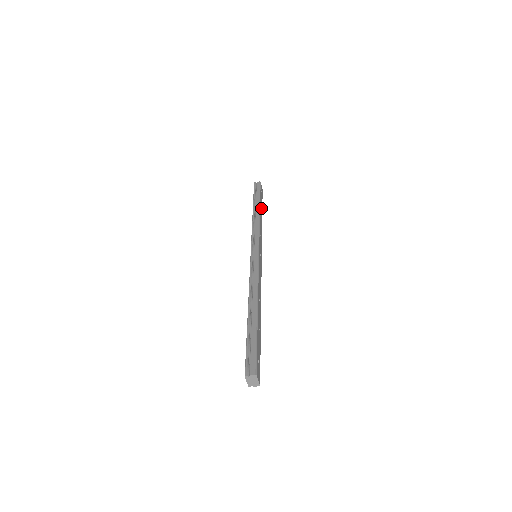
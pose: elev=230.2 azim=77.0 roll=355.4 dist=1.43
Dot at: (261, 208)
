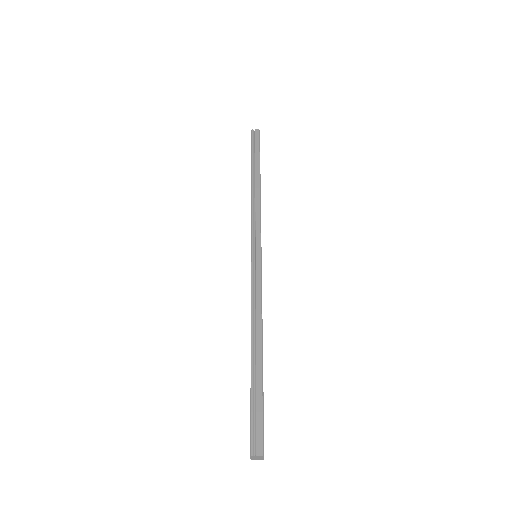
Dot at: occluded
